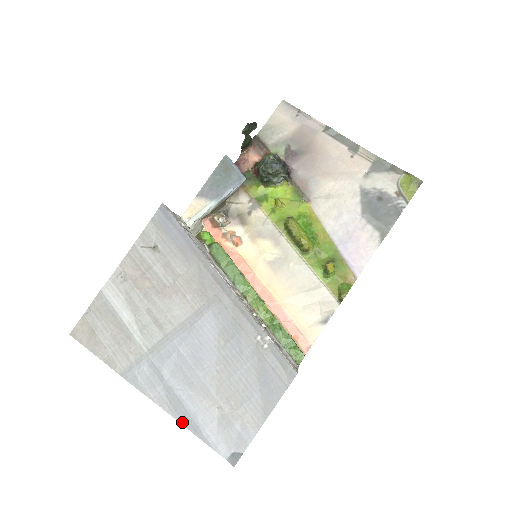
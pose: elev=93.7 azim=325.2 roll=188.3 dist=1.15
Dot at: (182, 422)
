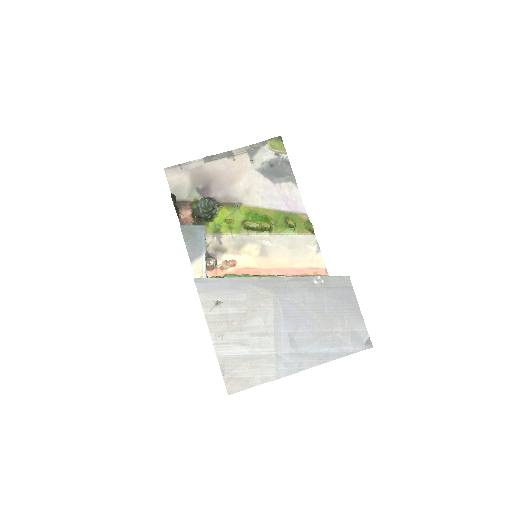
Dot at: (329, 360)
